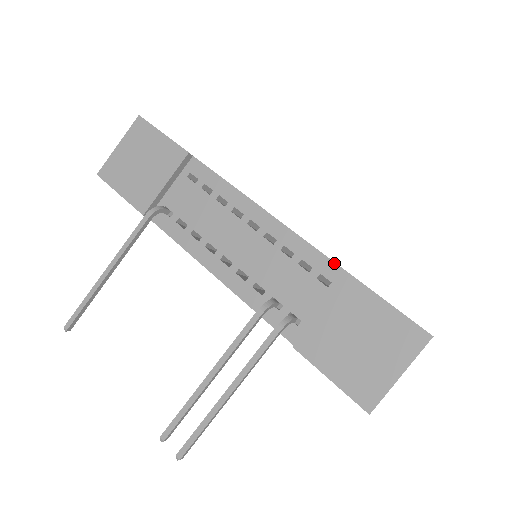
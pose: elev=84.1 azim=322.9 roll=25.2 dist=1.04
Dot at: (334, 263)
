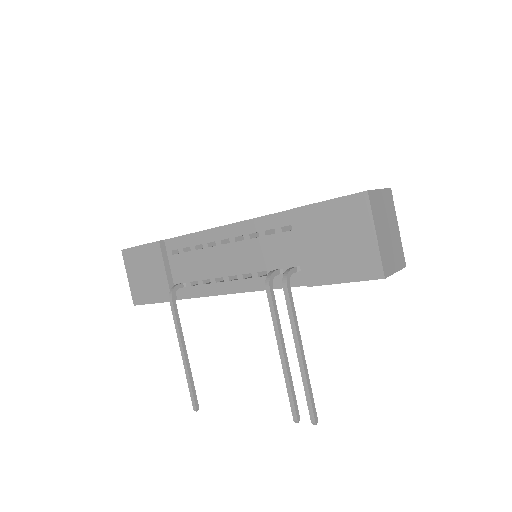
Dot at: (281, 213)
